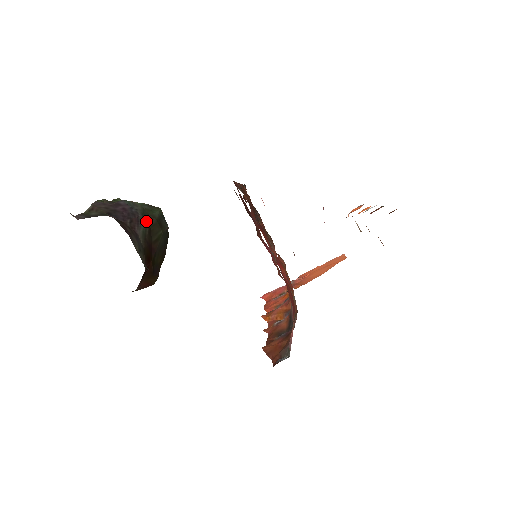
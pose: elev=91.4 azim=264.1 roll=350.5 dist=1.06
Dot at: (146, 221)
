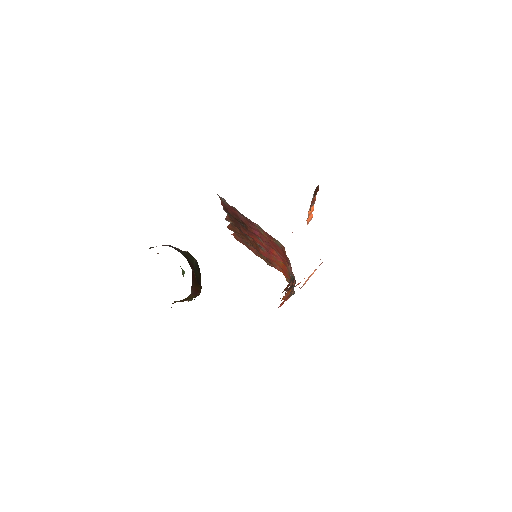
Dot at: occluded
